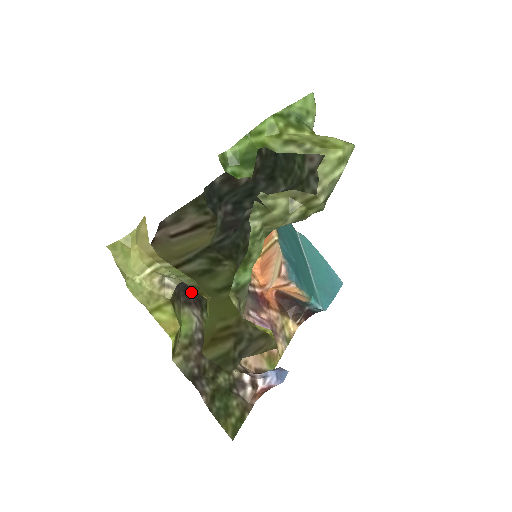
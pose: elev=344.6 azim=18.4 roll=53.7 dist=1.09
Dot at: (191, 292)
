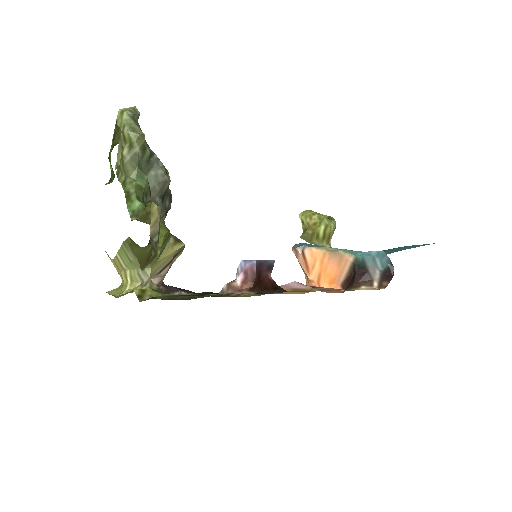
Dot at: occluded
